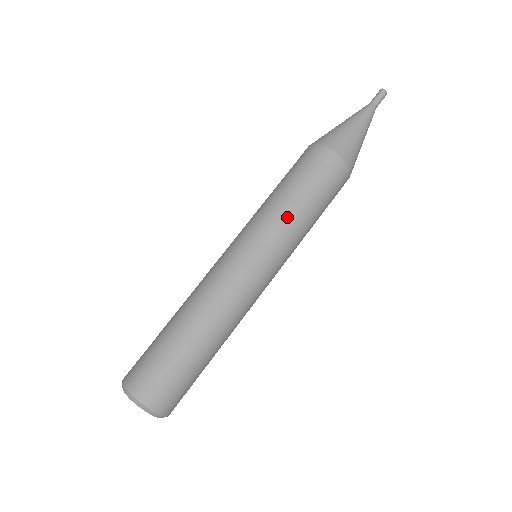
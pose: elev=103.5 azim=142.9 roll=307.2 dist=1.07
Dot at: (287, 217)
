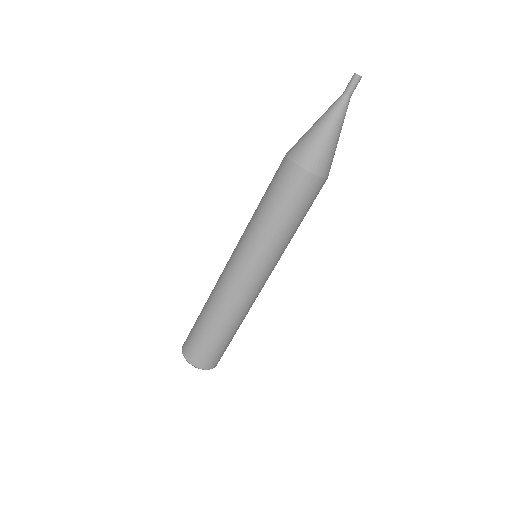
Dot at: (258, 226)
